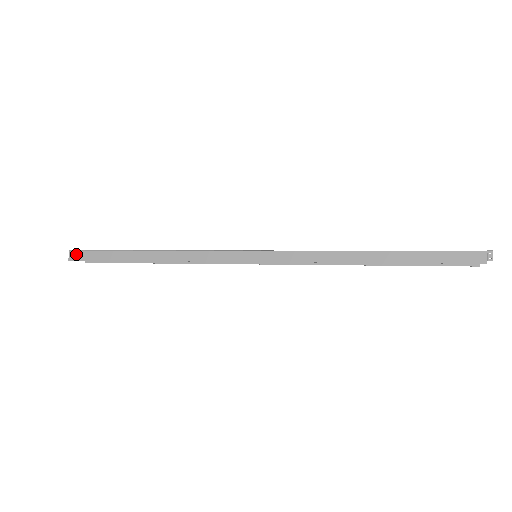
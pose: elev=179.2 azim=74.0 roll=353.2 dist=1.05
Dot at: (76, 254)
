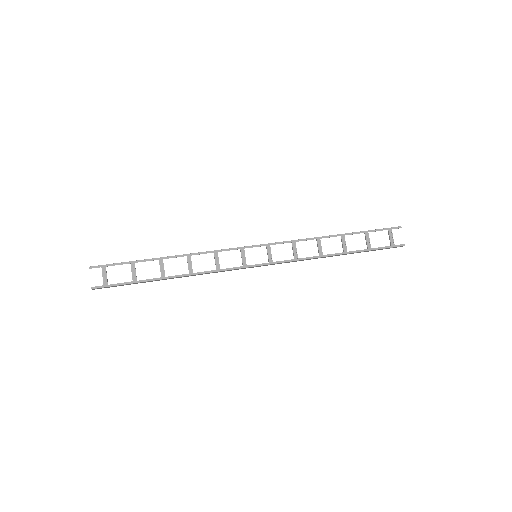
Dot at: occluded
